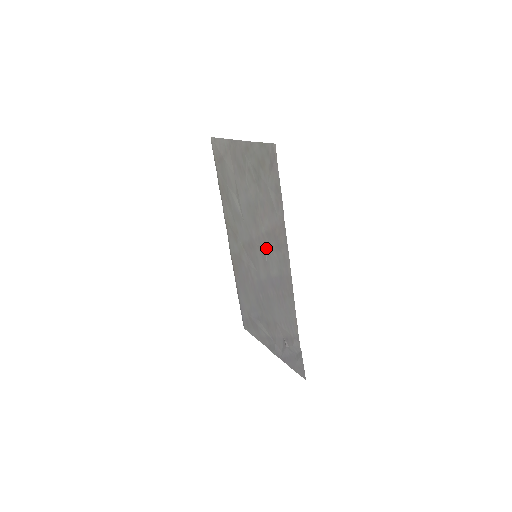
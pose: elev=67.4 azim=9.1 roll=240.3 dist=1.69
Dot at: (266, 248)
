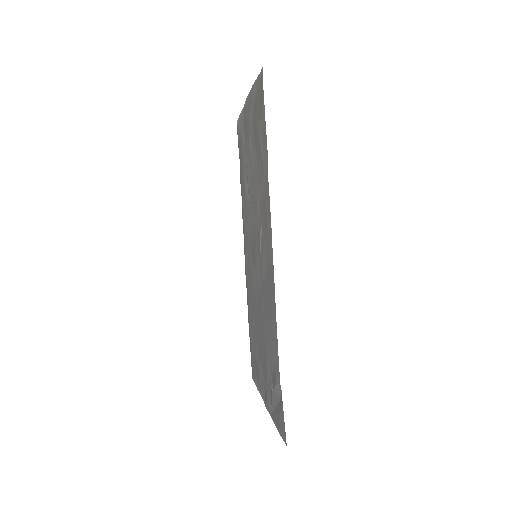
Dot at: (260, 235)
